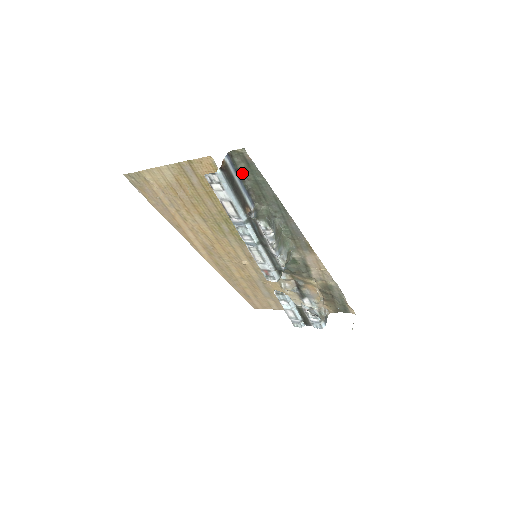
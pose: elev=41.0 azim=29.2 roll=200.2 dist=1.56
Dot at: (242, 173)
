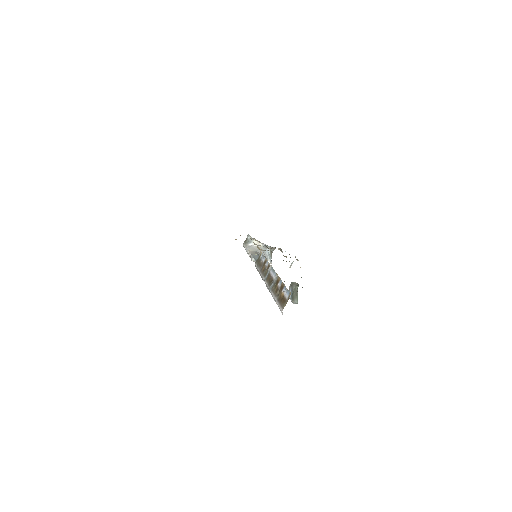
Dot at: occluded
